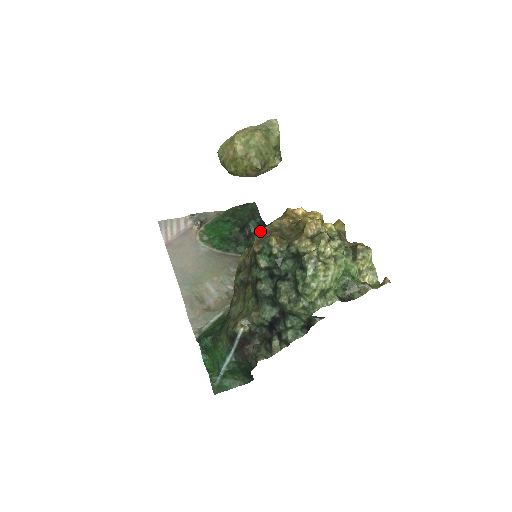
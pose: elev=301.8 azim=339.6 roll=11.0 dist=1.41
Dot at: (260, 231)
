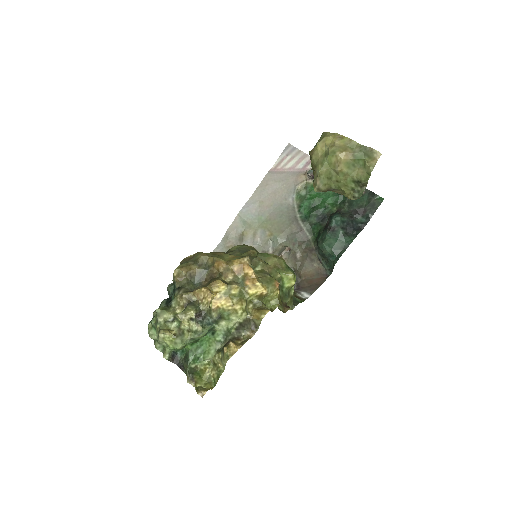
Dot at: (198, 253)
